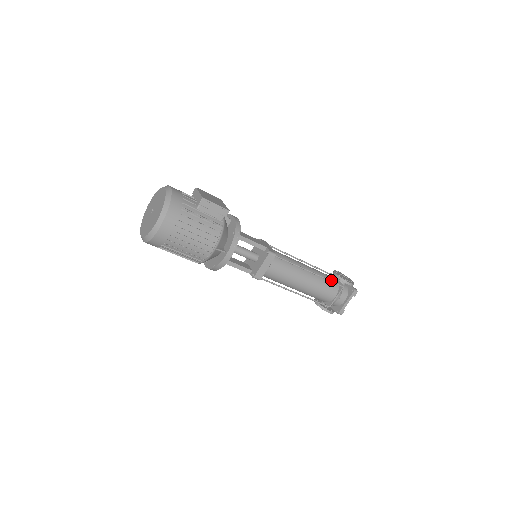
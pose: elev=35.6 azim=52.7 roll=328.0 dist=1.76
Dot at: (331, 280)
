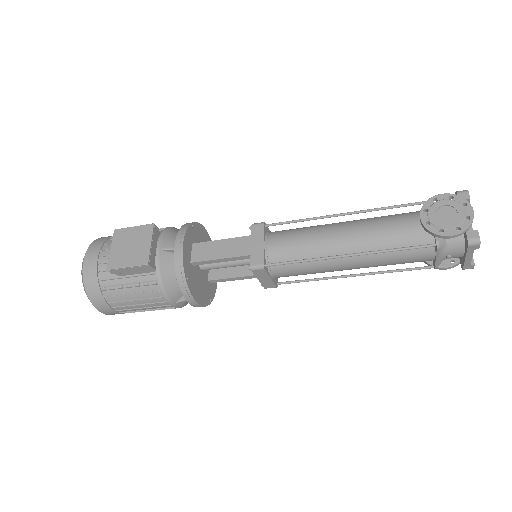
Dot at: (411, 236)
